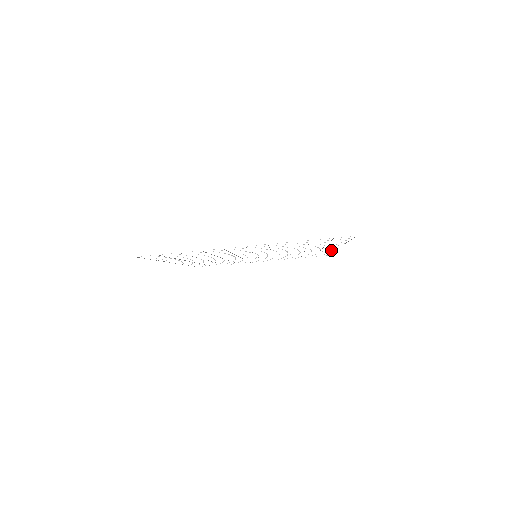
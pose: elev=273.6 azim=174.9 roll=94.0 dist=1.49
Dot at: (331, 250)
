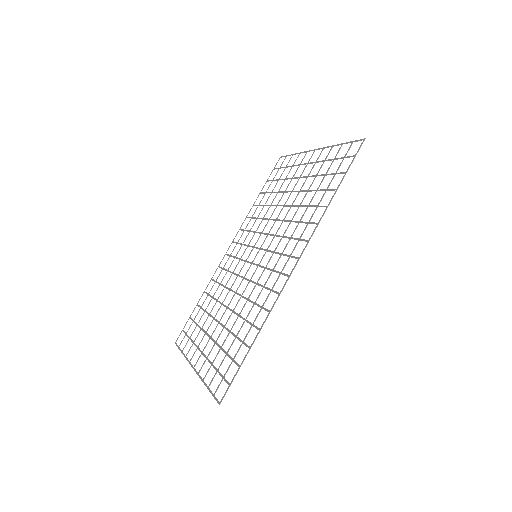
Dot at: (306, 240)
